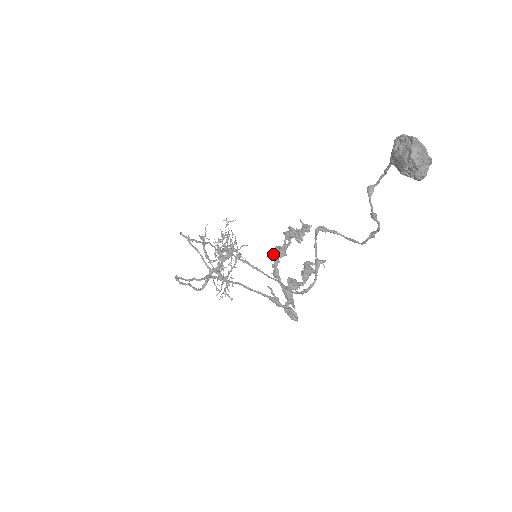
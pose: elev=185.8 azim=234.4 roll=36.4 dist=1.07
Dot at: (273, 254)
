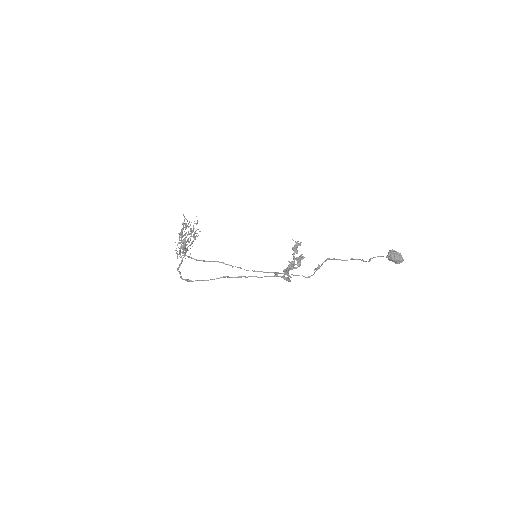
Dot at: (290, 266)
